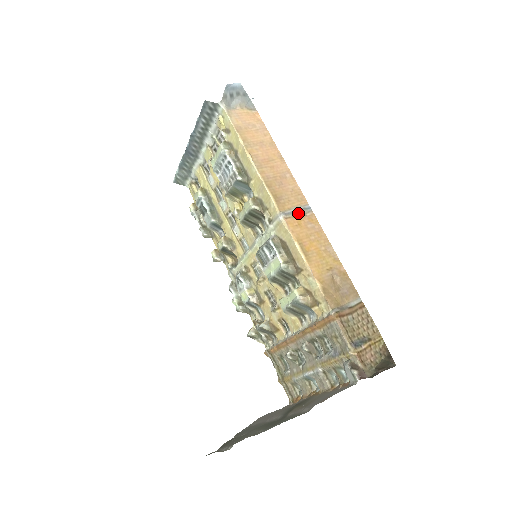
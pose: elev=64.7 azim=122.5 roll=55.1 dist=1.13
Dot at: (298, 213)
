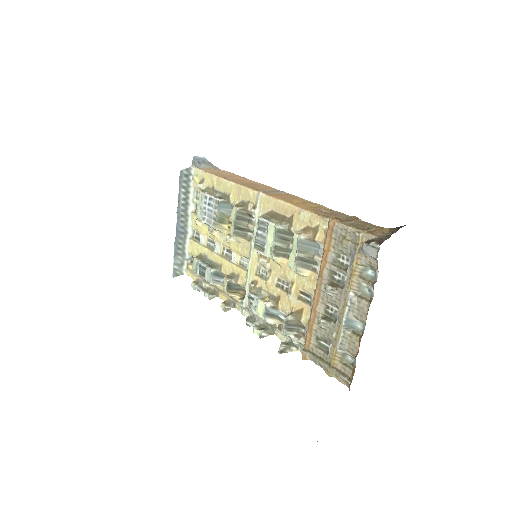
Dot at: (274, 192)
